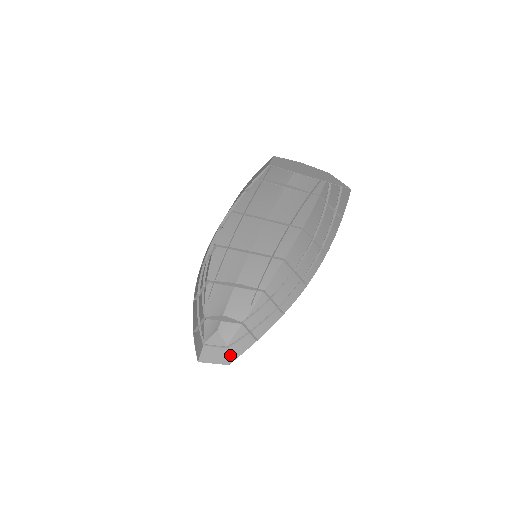
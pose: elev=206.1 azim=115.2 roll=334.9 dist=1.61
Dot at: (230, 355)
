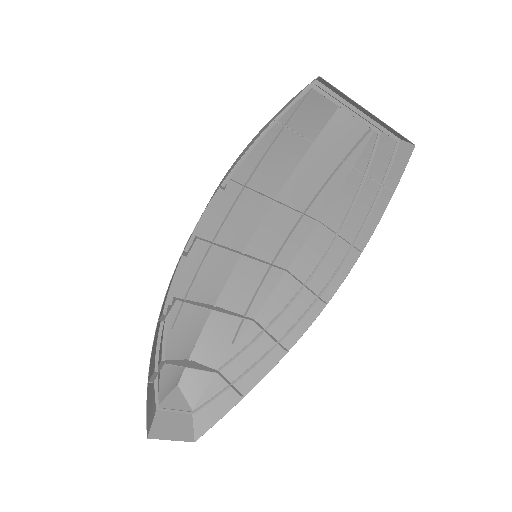
Dot at: (197, 425)
